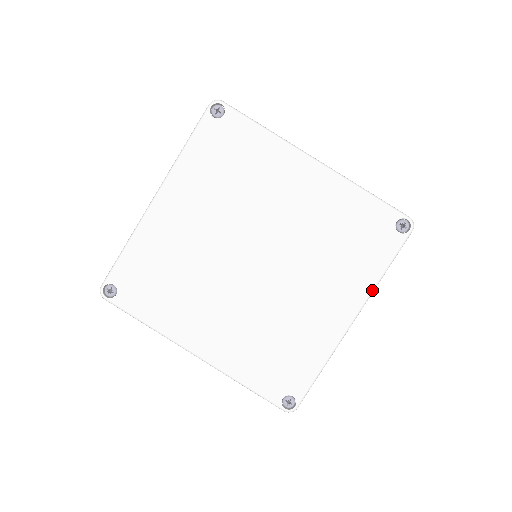
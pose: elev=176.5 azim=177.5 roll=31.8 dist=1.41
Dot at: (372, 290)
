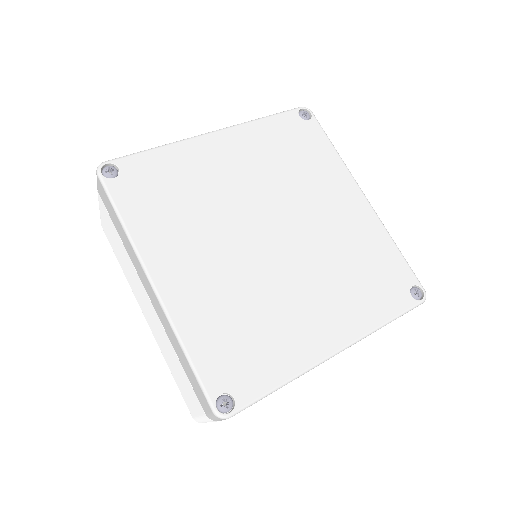
Dot at: (369, 332)
